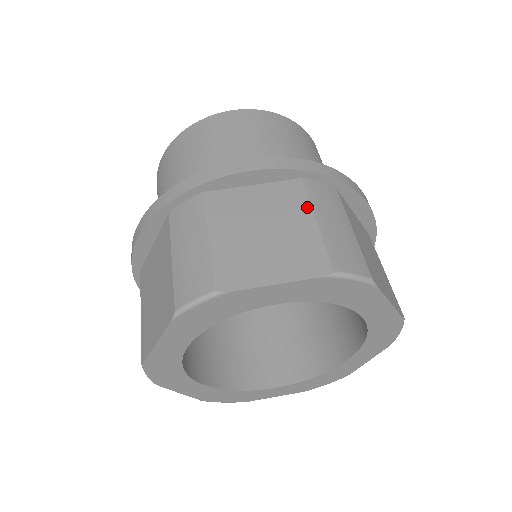
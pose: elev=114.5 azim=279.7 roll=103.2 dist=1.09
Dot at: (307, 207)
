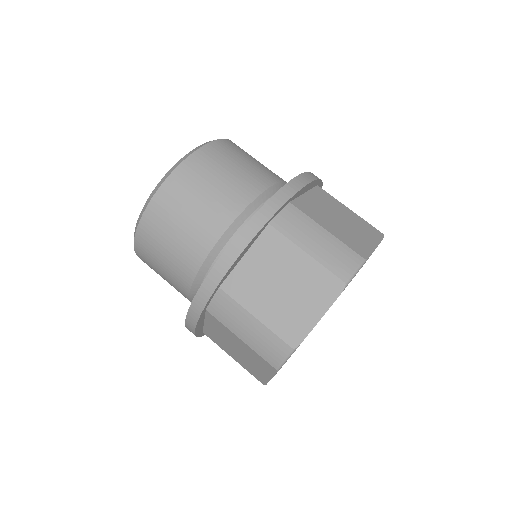
Dot at: (292, 246)
